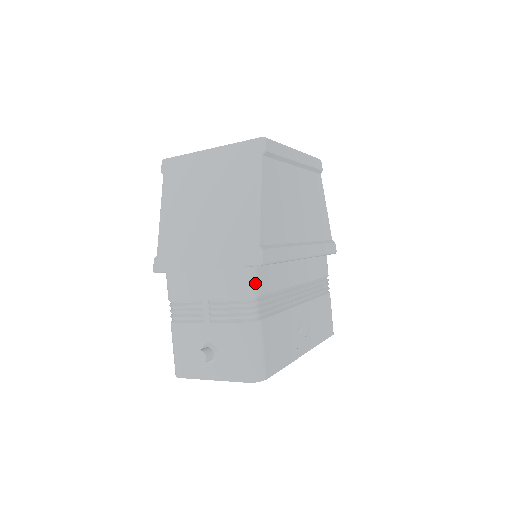
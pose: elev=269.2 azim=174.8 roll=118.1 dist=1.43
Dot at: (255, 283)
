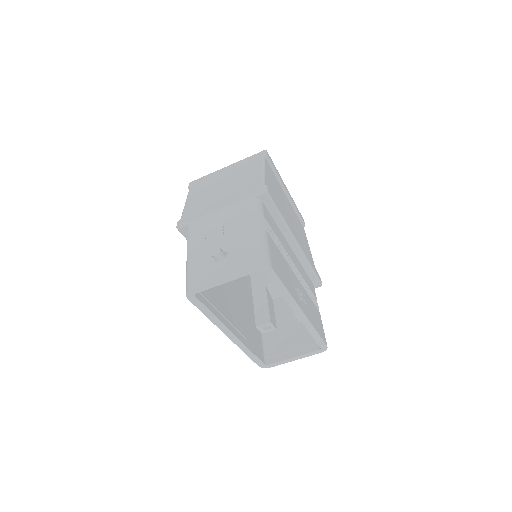
Dot at: (261, 208)
